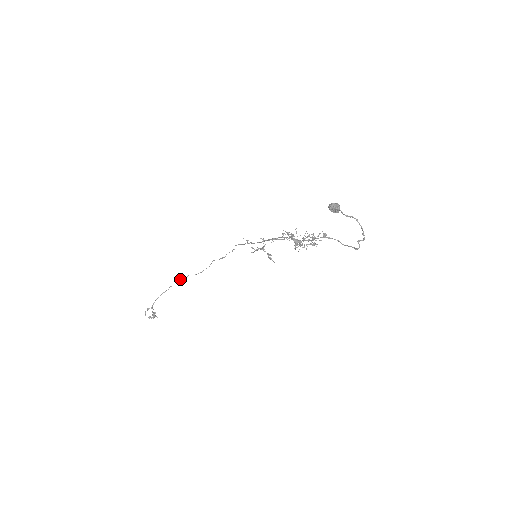
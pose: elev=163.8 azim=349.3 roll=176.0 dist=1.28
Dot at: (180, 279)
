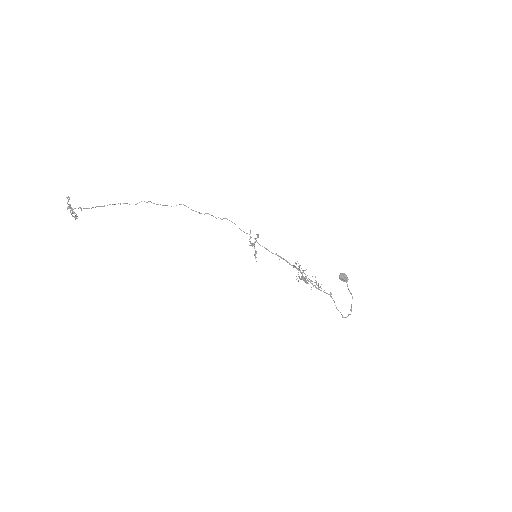
Dot at: occluded
